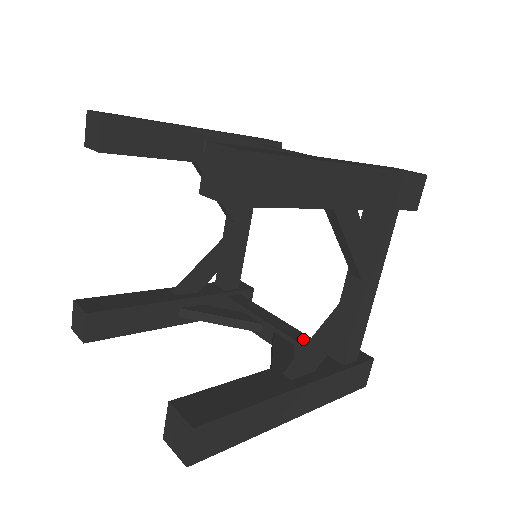
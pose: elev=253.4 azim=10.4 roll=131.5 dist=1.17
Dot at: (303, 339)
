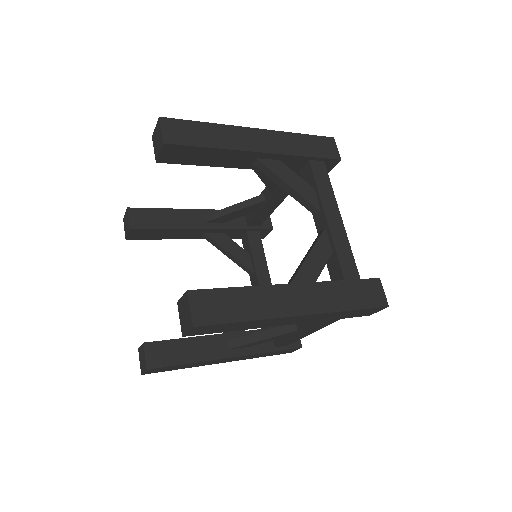
Dot at: occluded
